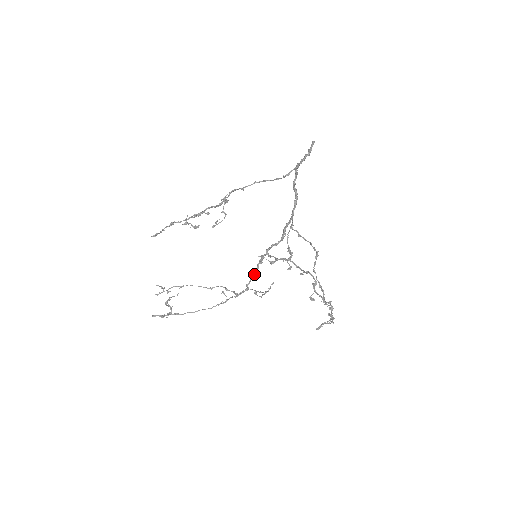
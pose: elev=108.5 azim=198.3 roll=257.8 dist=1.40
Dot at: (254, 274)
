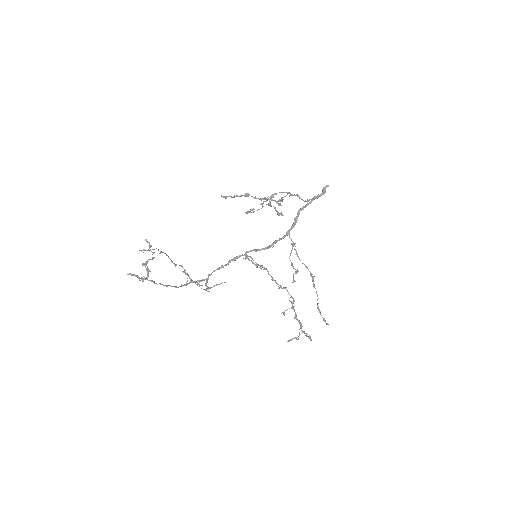
Dot at: occluded
